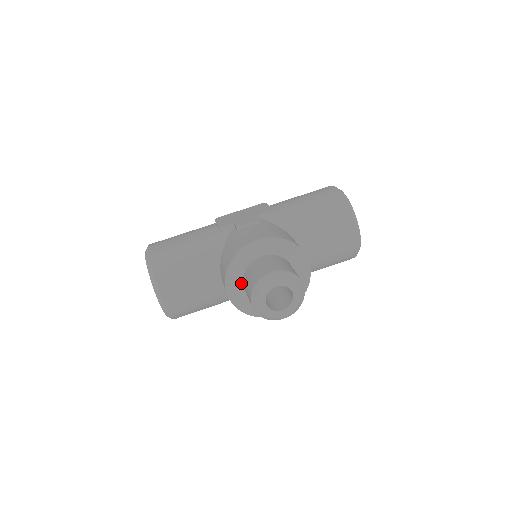
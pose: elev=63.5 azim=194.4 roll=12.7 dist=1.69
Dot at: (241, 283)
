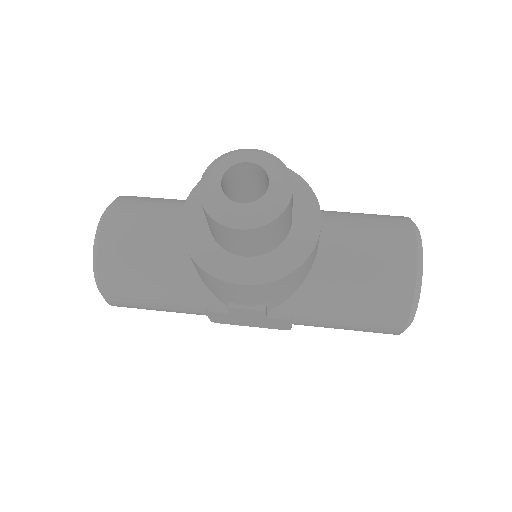
Dot at: occluded
